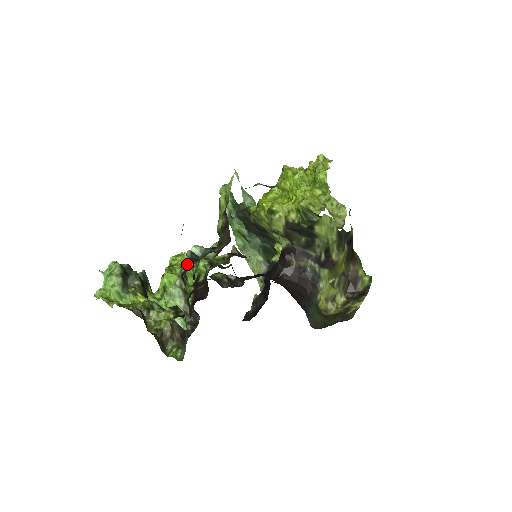
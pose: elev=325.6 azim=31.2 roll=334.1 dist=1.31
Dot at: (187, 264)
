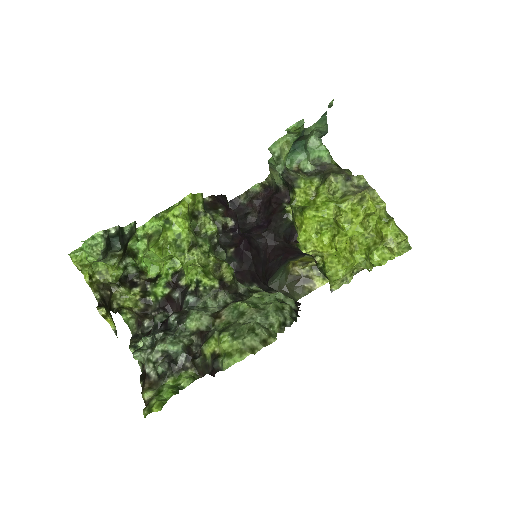
Dot at: (155, 367)
